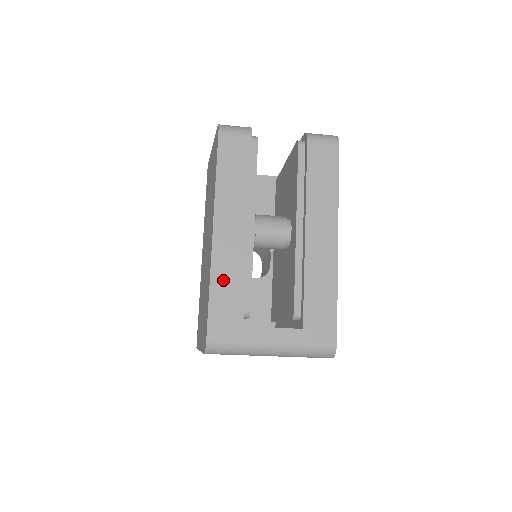
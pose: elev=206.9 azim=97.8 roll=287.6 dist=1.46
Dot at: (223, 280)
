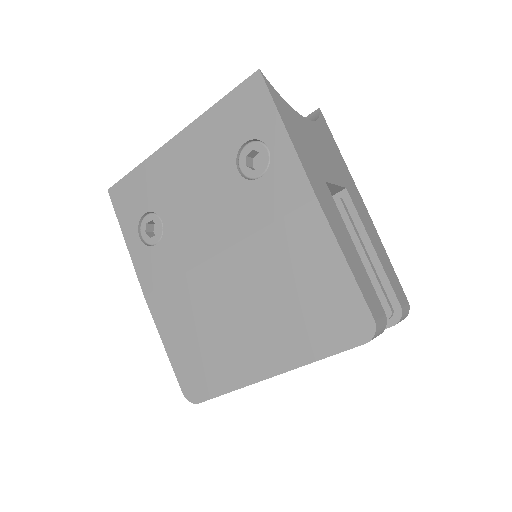
Dot at: occluded
